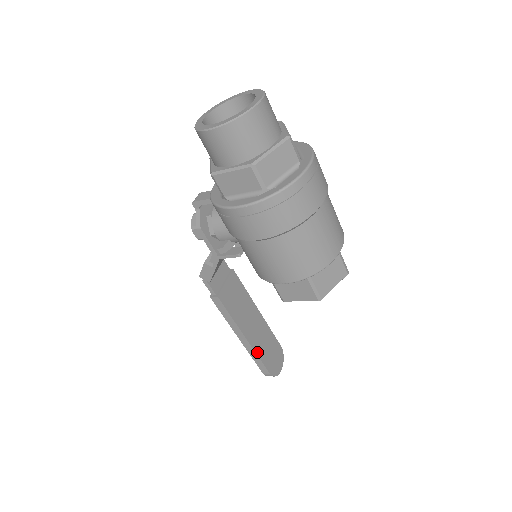
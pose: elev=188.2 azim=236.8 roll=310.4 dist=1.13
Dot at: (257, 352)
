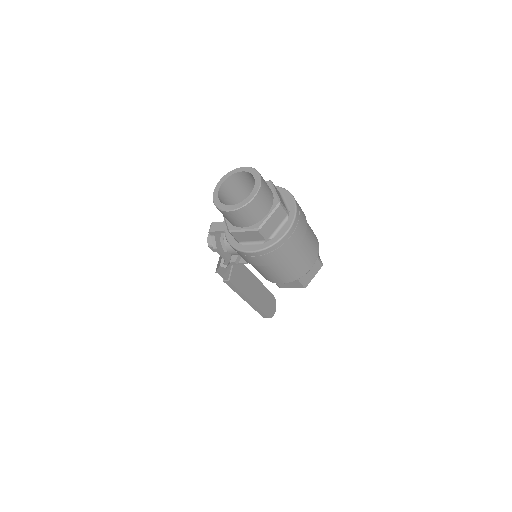
Dot at: (259, 307)
